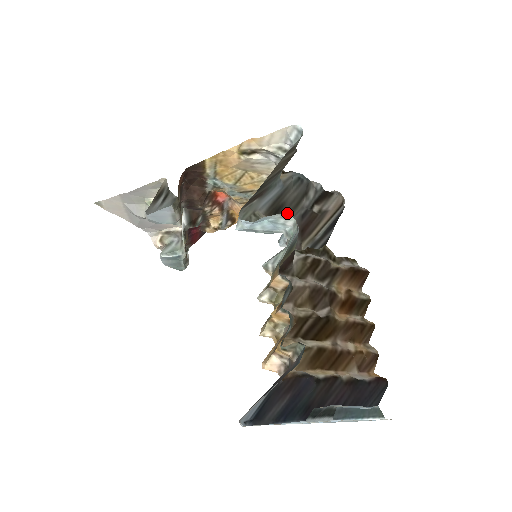
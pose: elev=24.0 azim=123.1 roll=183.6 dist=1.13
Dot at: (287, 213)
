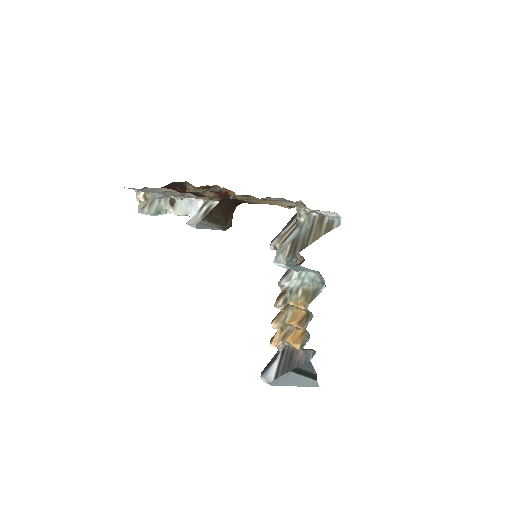
Dot at: occluded
